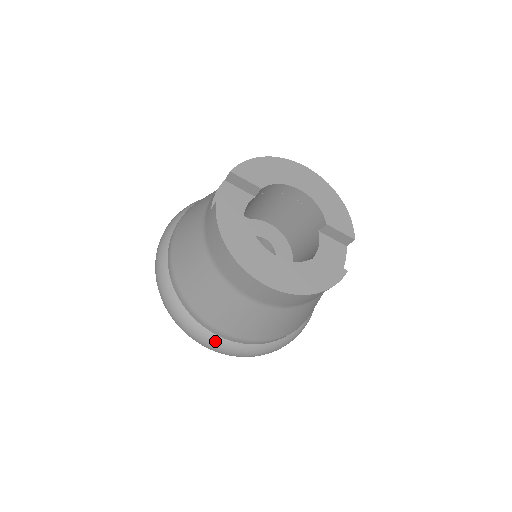
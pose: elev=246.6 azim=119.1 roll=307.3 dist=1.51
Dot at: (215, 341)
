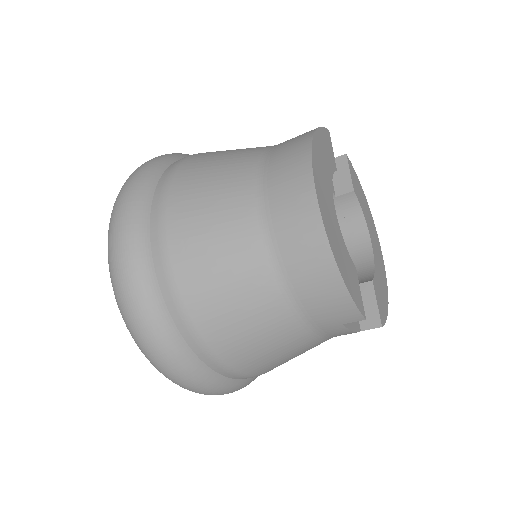
Dot at: (139, 228)
